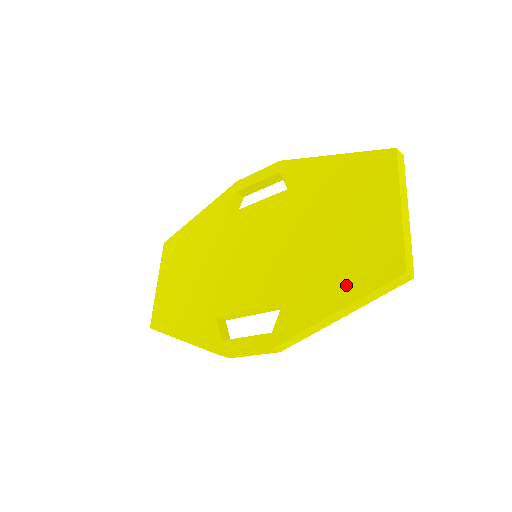
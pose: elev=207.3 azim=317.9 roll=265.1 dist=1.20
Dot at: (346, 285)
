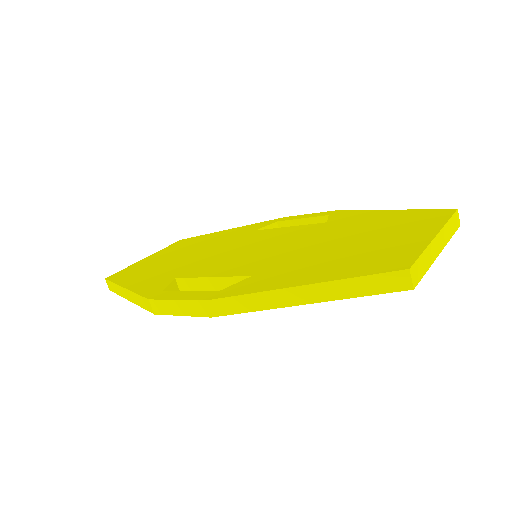
Dot at: (332, 271)
